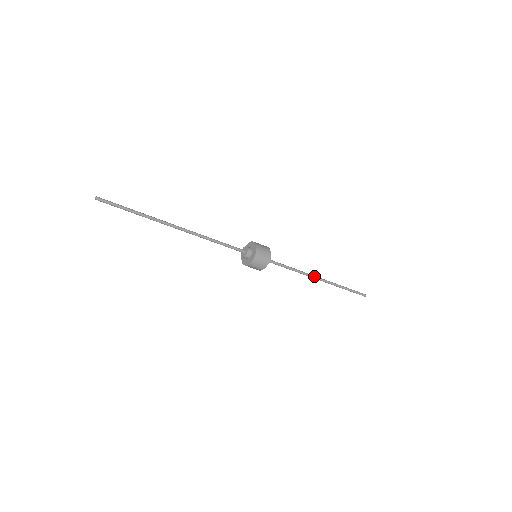
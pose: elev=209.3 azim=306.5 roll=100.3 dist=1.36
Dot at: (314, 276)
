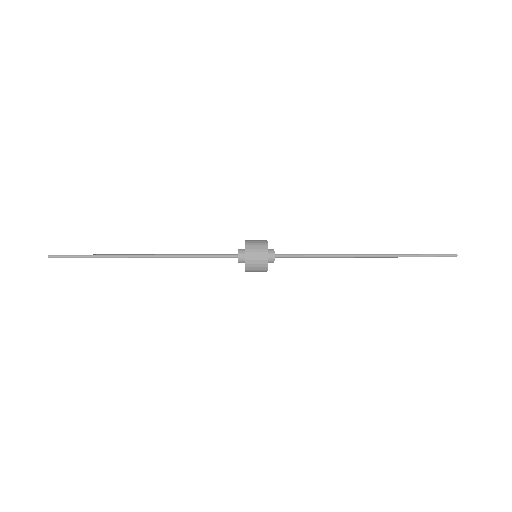
Dot at: (353, 254)
